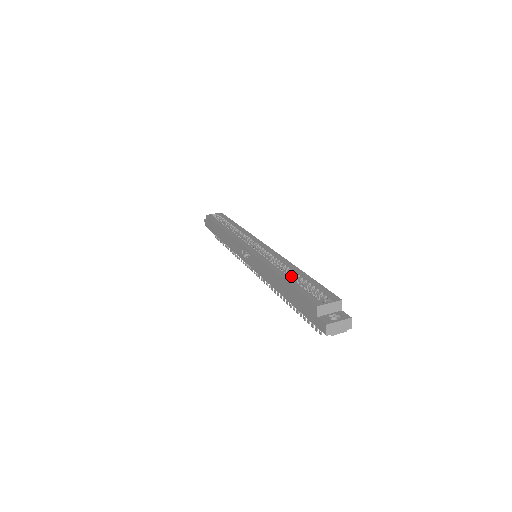
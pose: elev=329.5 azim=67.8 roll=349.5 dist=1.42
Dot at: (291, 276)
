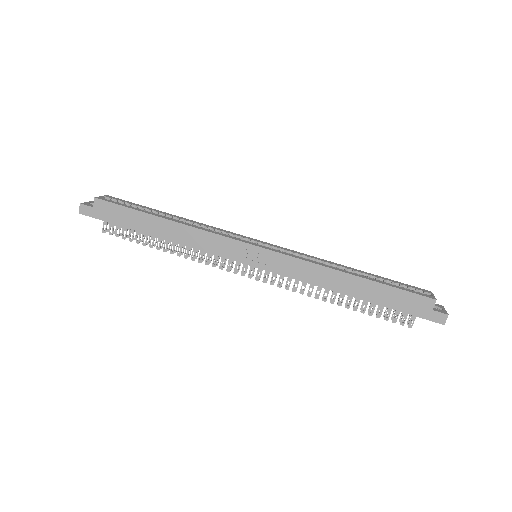
Dot at: occluded
